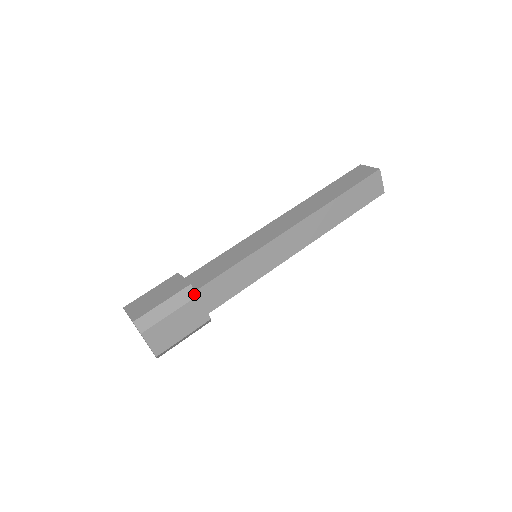
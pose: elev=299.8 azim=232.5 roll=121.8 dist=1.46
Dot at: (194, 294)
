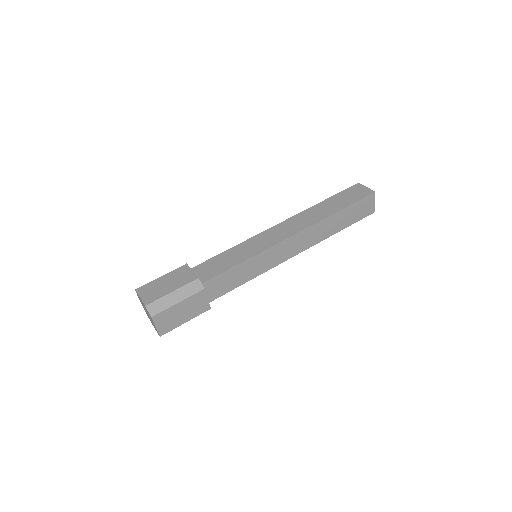
Dot at: (201, 287)
